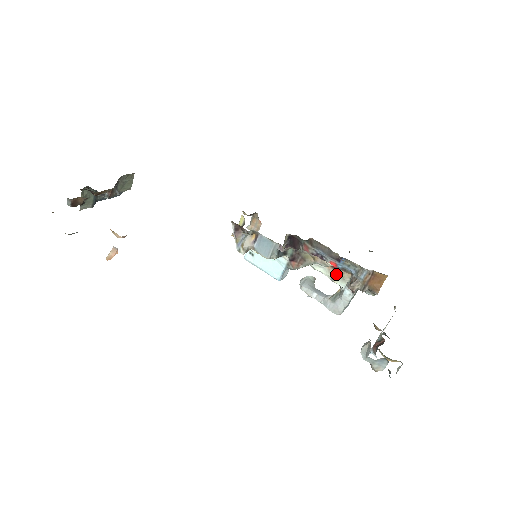
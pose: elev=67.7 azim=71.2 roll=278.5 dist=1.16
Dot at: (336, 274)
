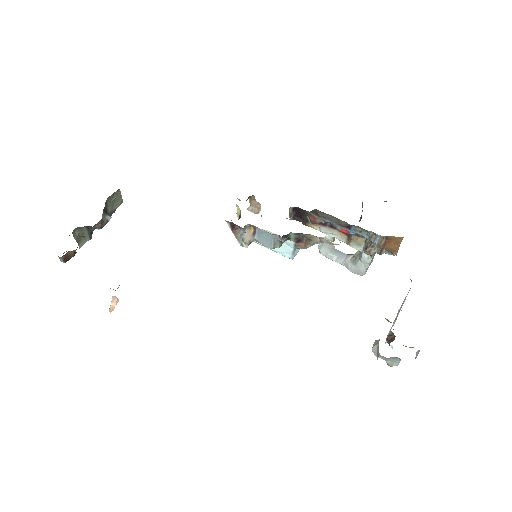
Dot at: (350, 240)
